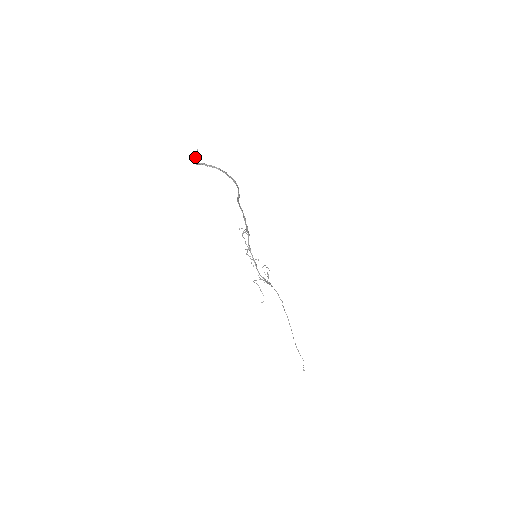
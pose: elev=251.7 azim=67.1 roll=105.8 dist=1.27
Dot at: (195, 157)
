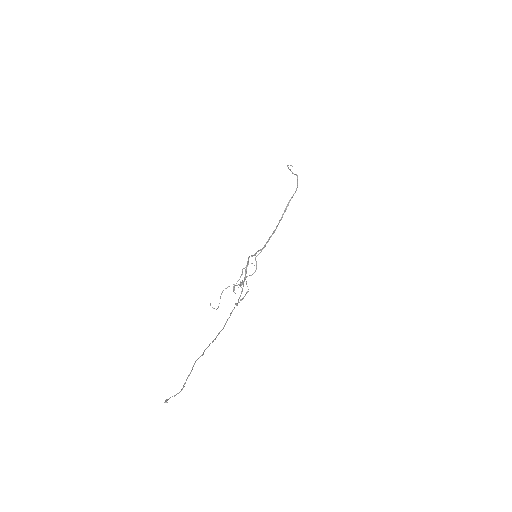
Dot at: occluded
